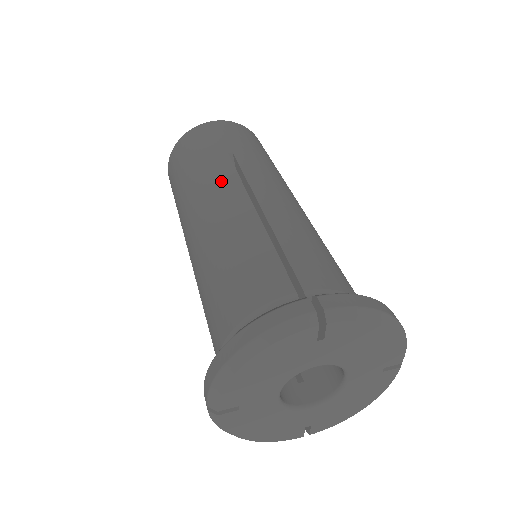
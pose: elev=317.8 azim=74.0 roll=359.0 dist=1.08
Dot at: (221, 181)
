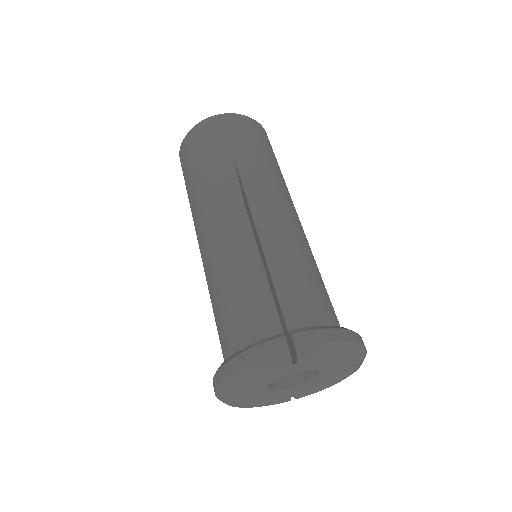
Dot at: (224, 196)
